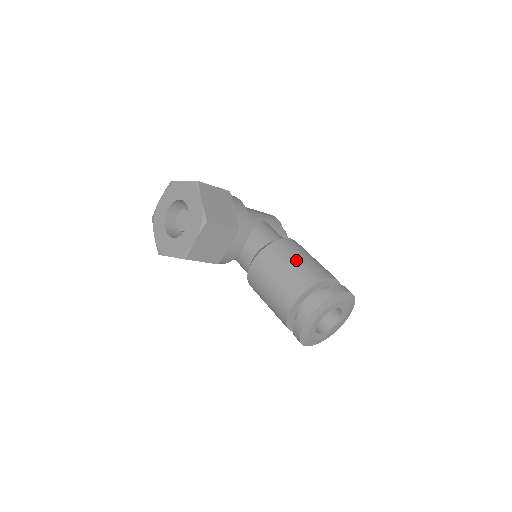
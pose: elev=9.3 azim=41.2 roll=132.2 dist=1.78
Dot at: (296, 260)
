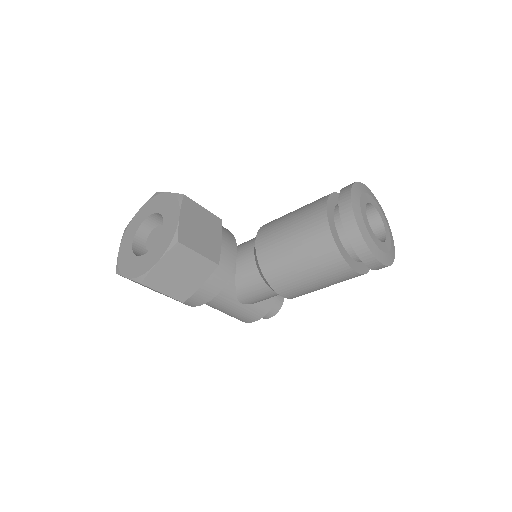
Dot at: occluded
